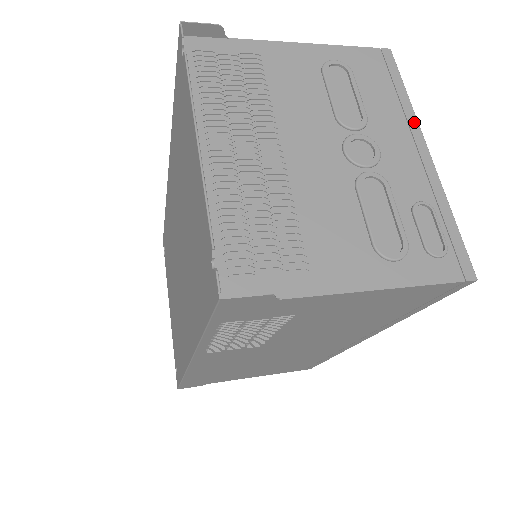
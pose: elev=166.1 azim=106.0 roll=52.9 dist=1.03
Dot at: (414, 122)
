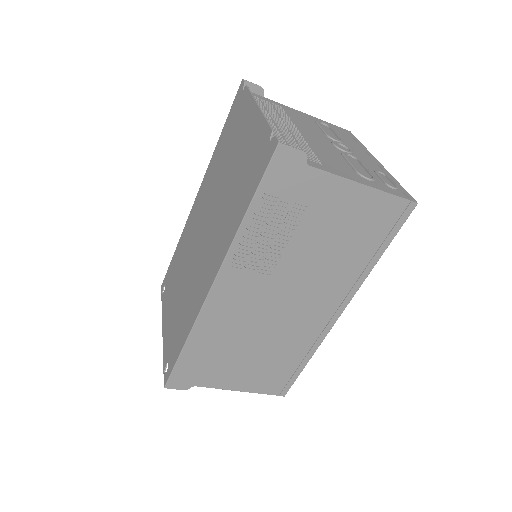
Dot at: (369, 152)
